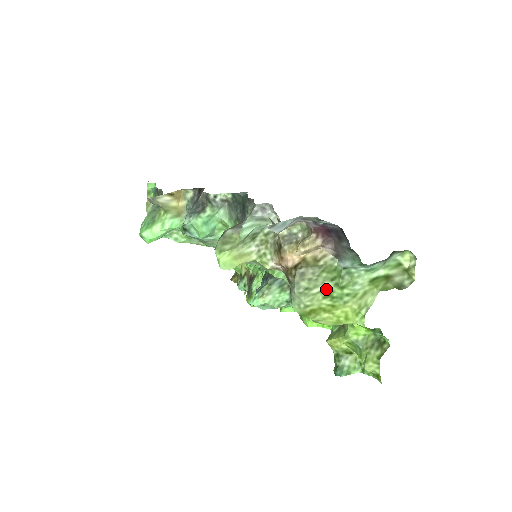
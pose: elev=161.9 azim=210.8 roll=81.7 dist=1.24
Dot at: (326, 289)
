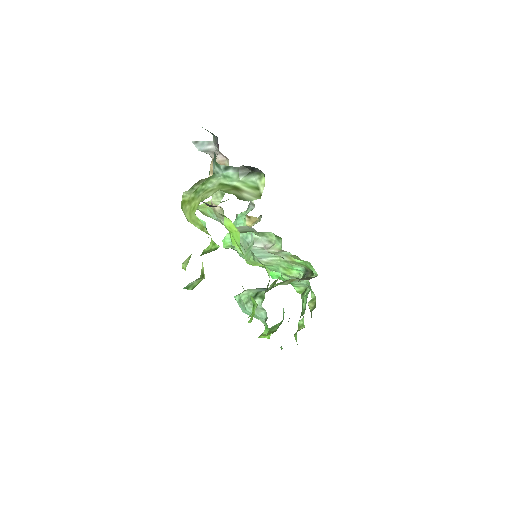
Dot at: occluded
